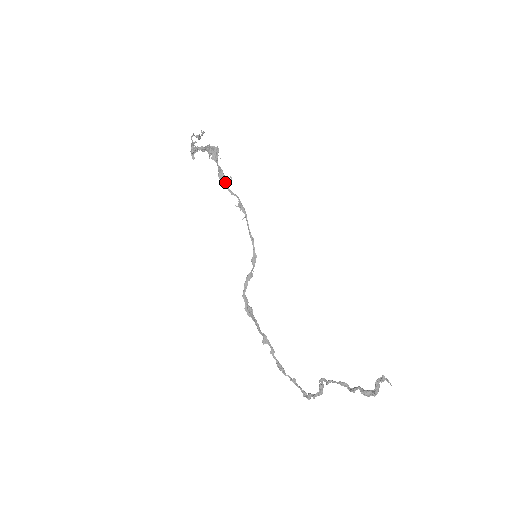
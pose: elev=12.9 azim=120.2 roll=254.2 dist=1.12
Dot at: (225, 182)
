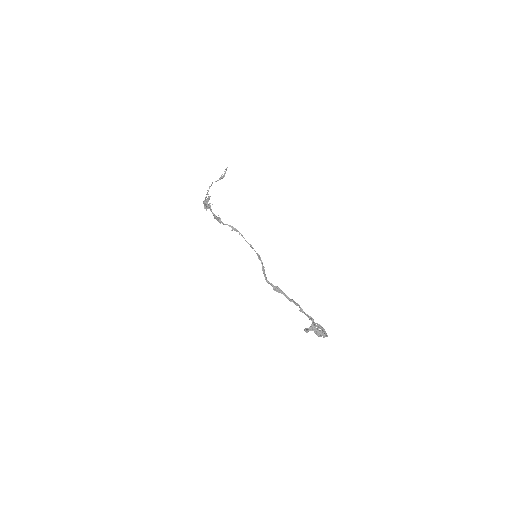
Dot at: (218, 220)
